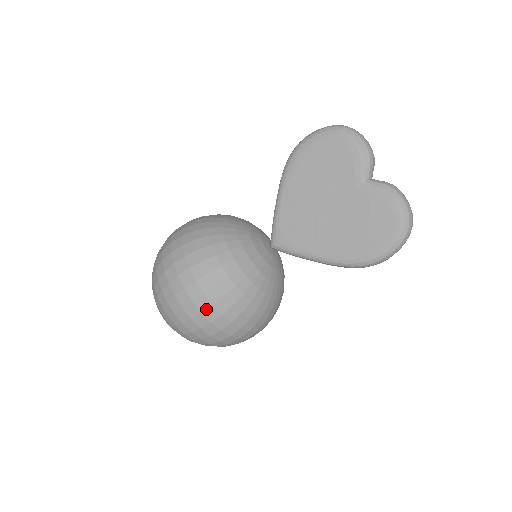
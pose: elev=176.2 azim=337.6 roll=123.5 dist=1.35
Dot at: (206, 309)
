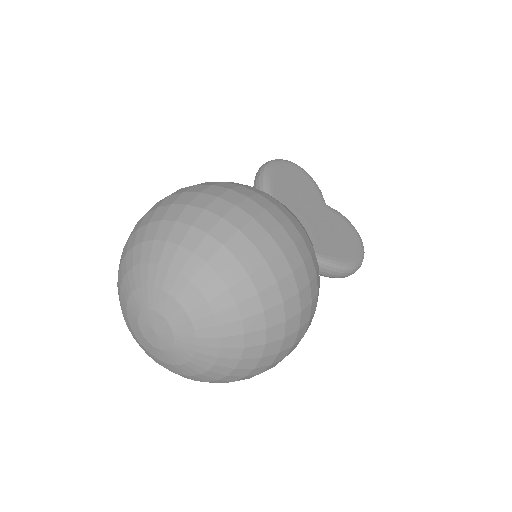
Dot at: (307, 259)
